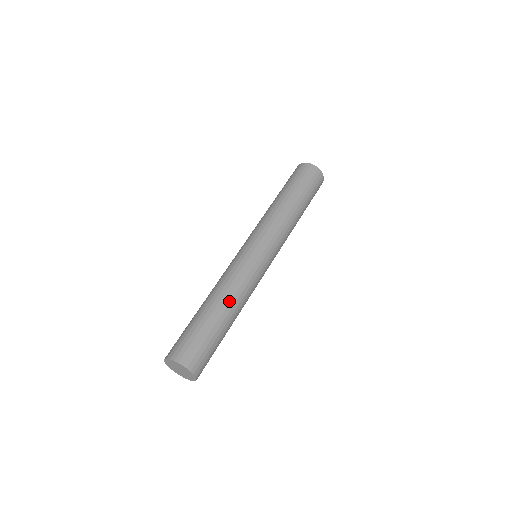
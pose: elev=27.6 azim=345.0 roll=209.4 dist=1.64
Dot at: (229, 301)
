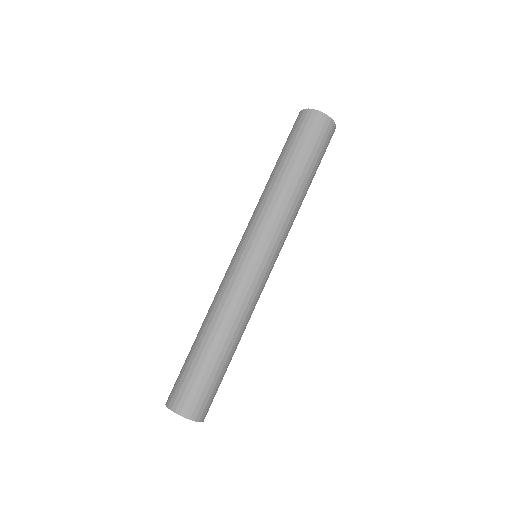
Dot at: (237, 335)
